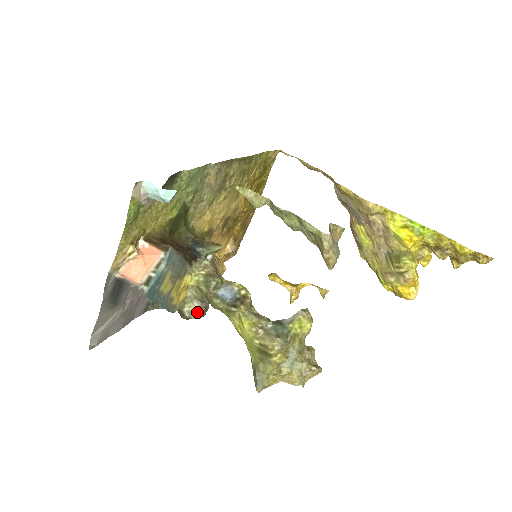
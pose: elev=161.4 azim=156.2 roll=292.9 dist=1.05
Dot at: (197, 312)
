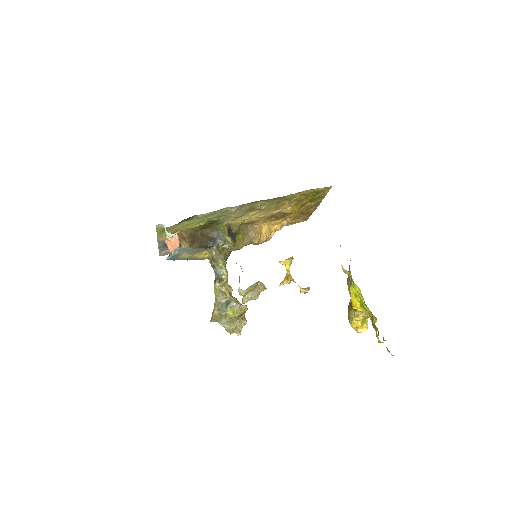
Dot at: occluded
